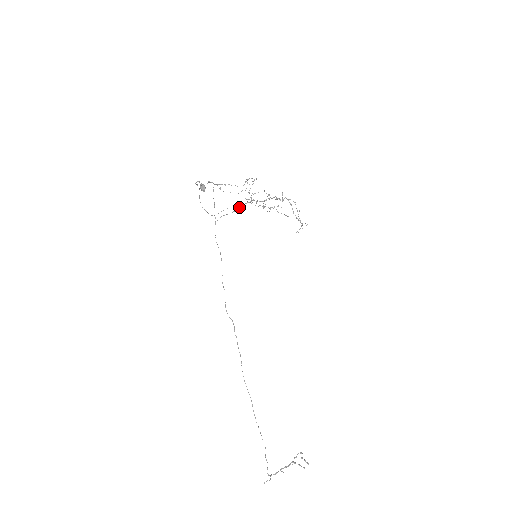
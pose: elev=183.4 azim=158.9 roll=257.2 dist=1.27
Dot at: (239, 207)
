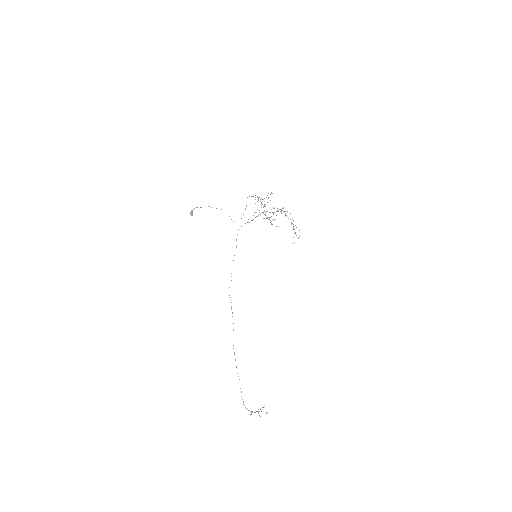
Dot at: occluded
